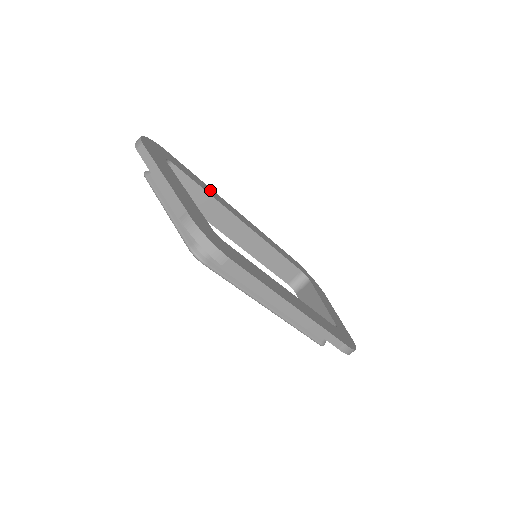
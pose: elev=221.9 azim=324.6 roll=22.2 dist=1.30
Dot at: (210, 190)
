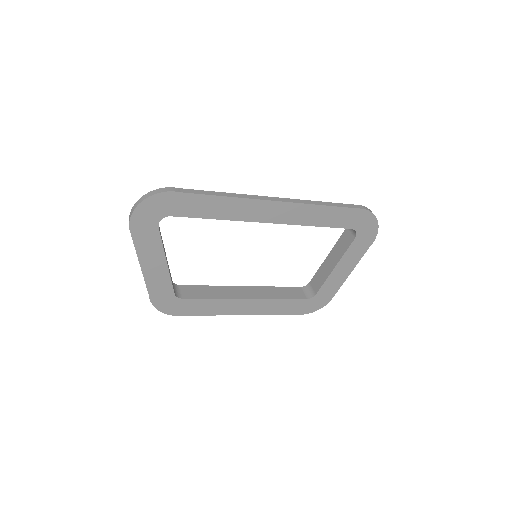
Dot at: (229, 205)
